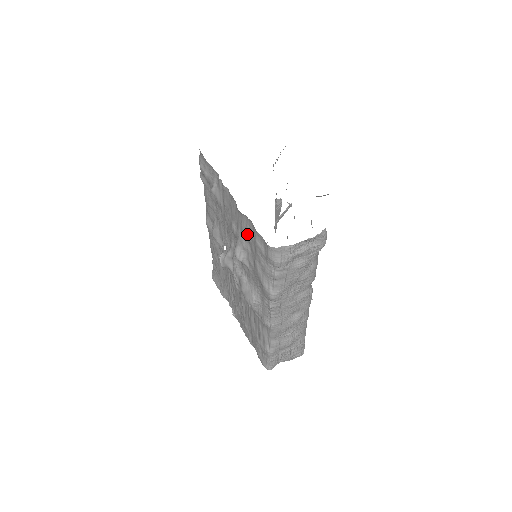
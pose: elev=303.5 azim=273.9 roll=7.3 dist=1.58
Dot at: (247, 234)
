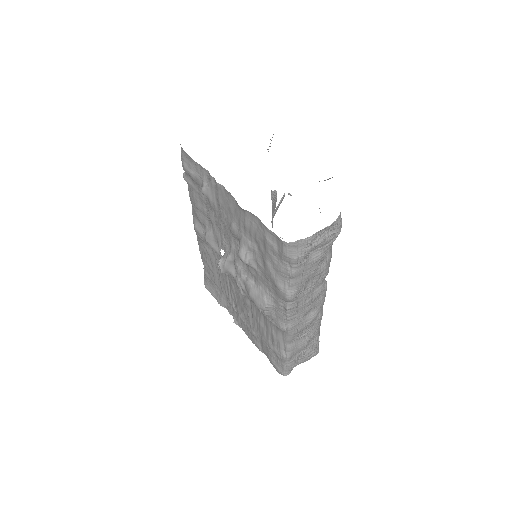
Dot at: (253, 232)
